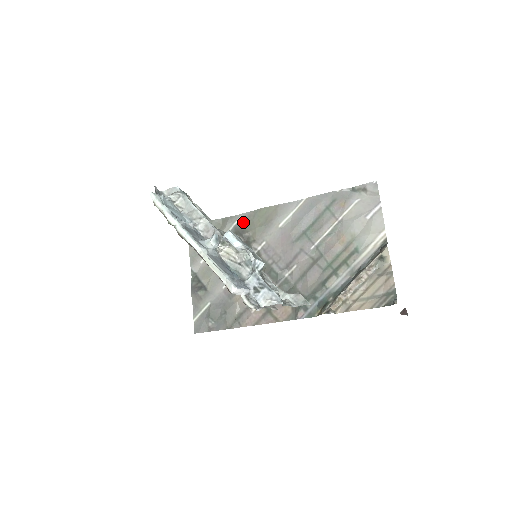
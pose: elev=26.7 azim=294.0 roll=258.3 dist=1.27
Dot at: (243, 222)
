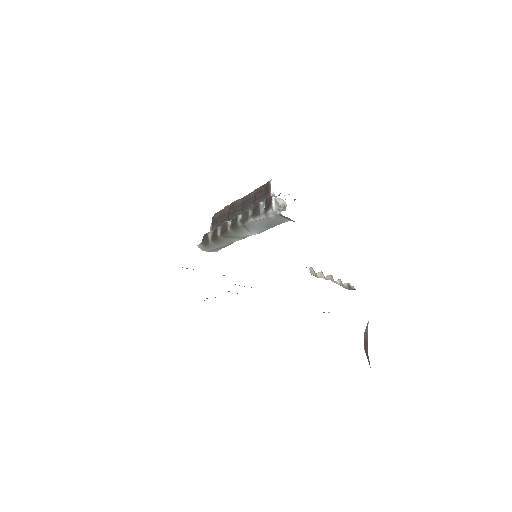
Dot at: occluded
